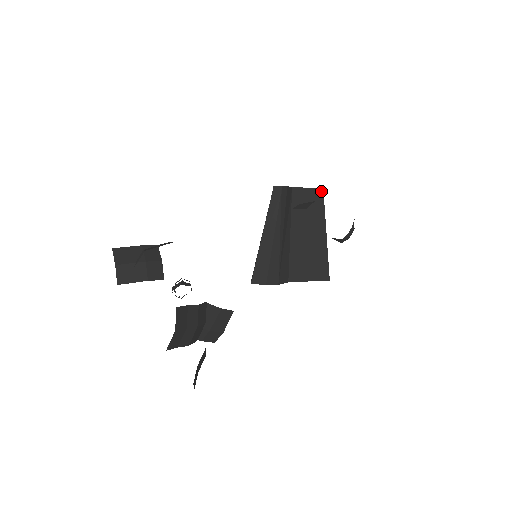
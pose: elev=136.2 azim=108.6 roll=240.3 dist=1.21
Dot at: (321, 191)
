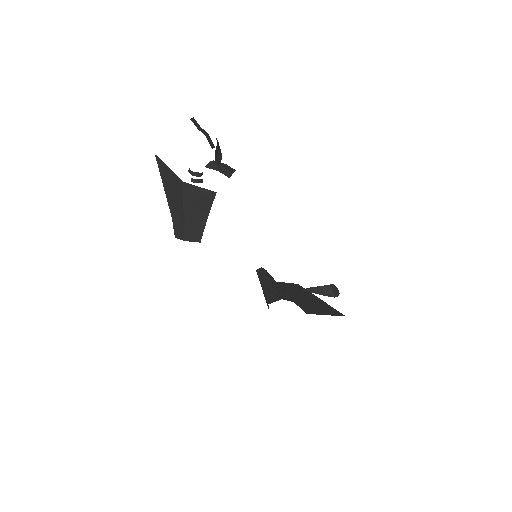
Dot at: (297, 285)
